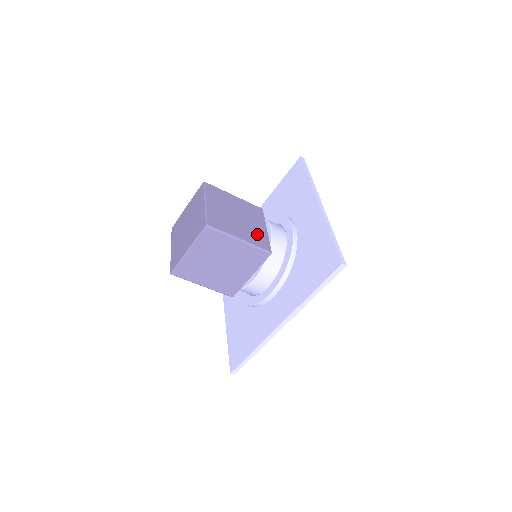
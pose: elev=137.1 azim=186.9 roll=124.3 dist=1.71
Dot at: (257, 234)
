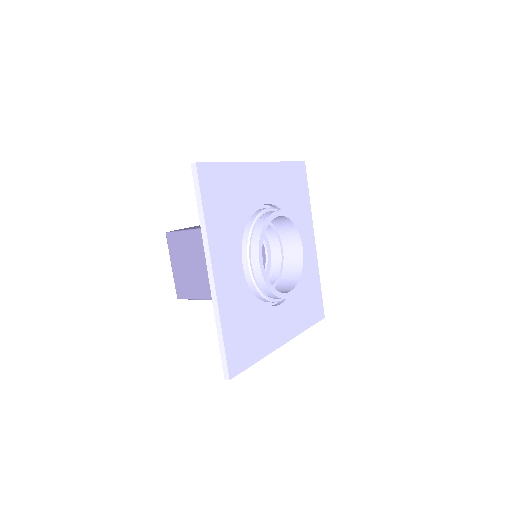
Dot at: occluded
